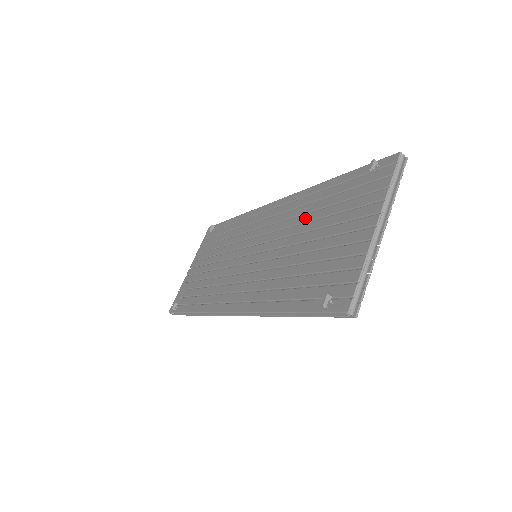
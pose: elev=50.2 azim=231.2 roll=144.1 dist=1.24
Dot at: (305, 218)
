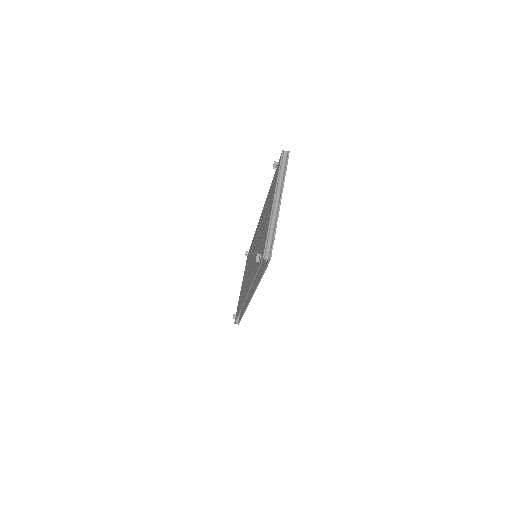
Dot at: occluded
